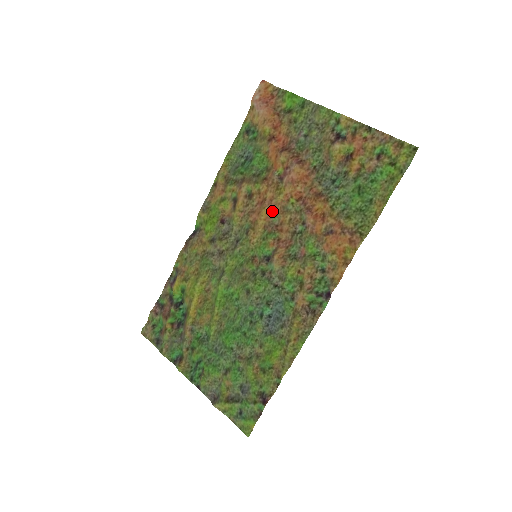
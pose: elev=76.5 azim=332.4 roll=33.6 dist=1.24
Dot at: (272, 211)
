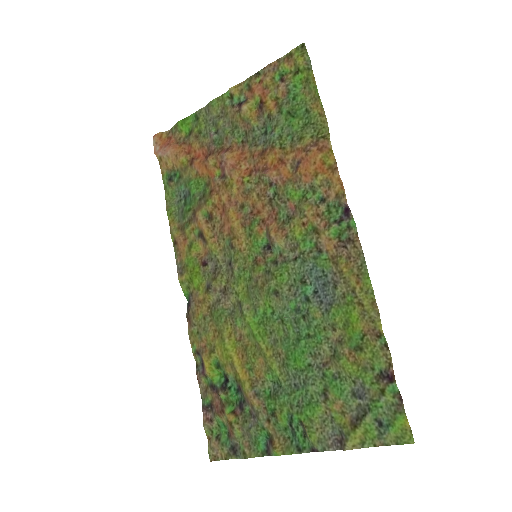
Dot at: (237, 207)
